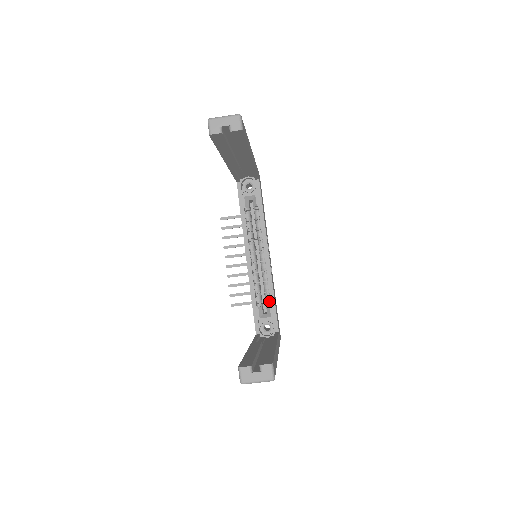
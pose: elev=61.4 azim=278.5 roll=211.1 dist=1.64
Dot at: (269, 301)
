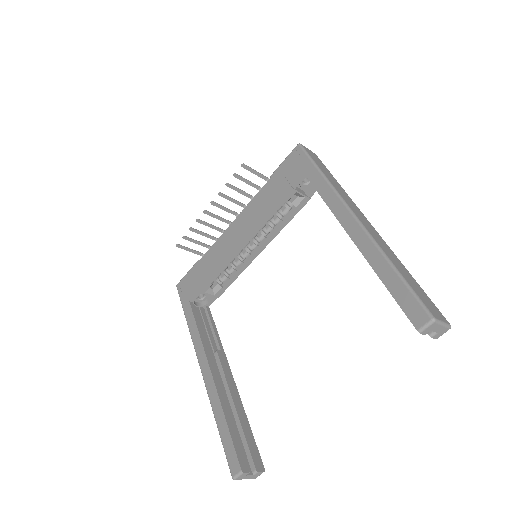
Dot at: (224, 281)
